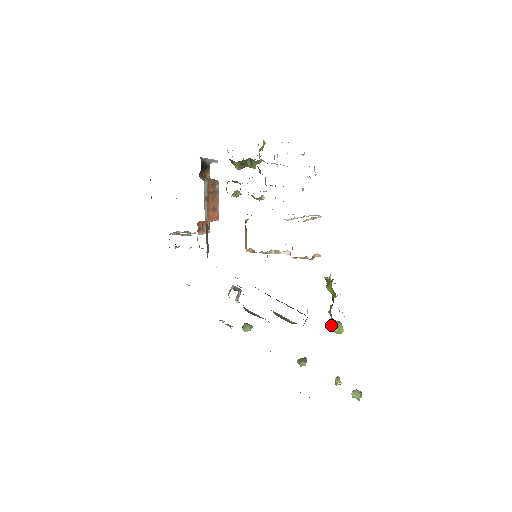
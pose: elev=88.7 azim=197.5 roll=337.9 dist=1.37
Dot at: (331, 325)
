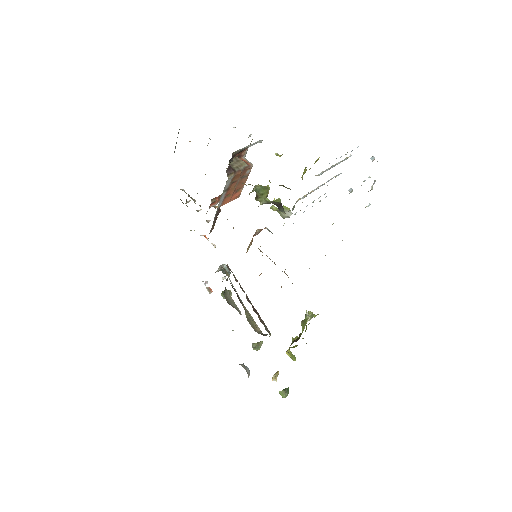
Dot at: (288, 350)
